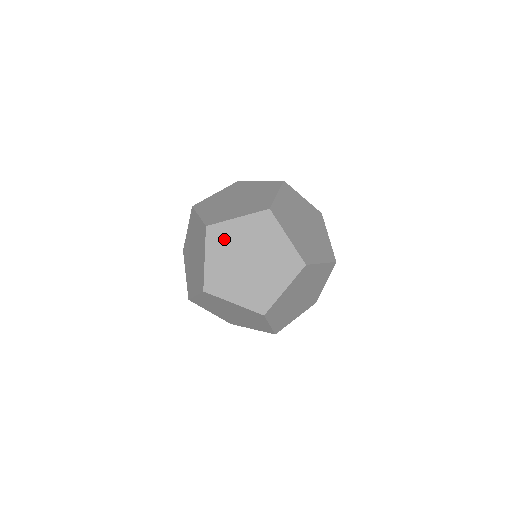
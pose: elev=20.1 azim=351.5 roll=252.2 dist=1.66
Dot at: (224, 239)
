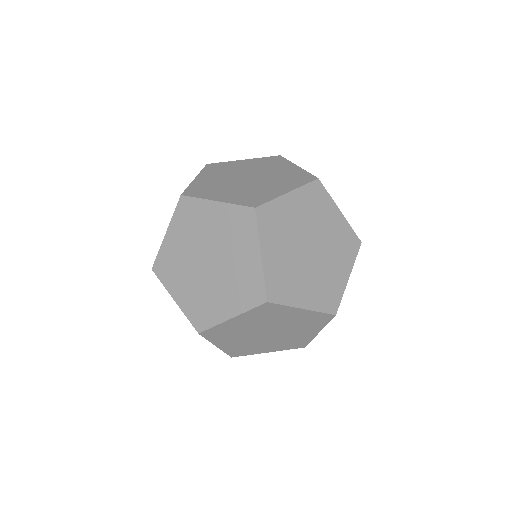
Dot at: (193, 220)
